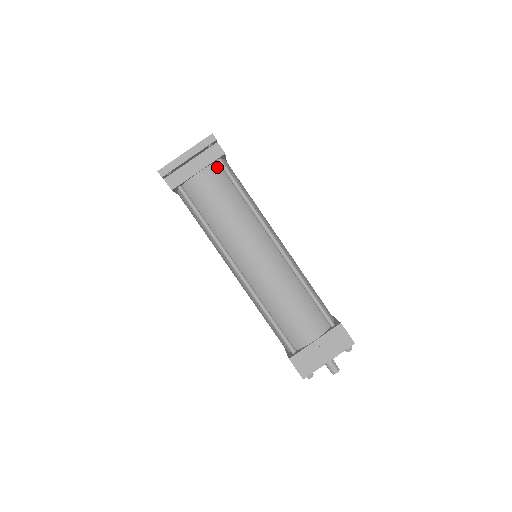
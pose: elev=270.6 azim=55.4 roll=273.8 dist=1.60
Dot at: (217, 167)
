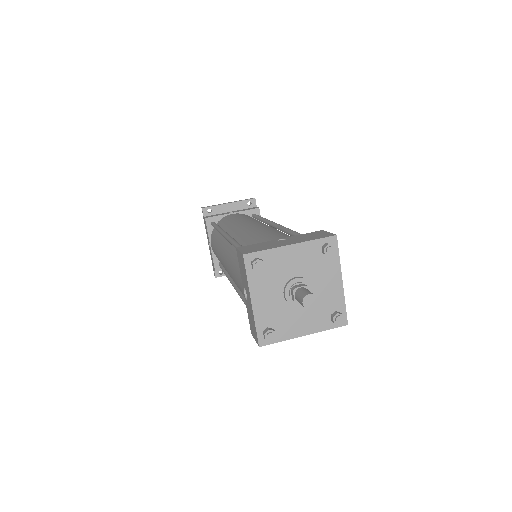
Dot at: occluded
